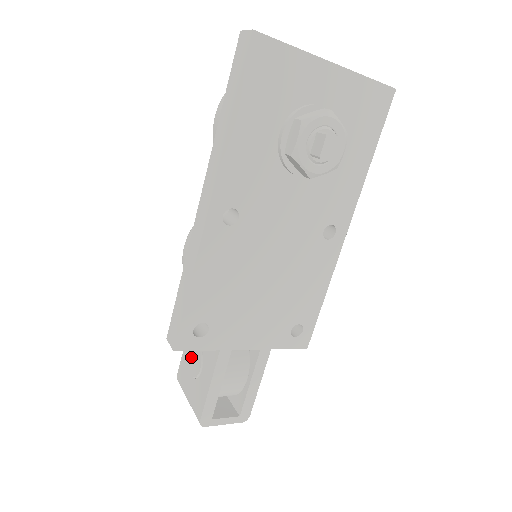
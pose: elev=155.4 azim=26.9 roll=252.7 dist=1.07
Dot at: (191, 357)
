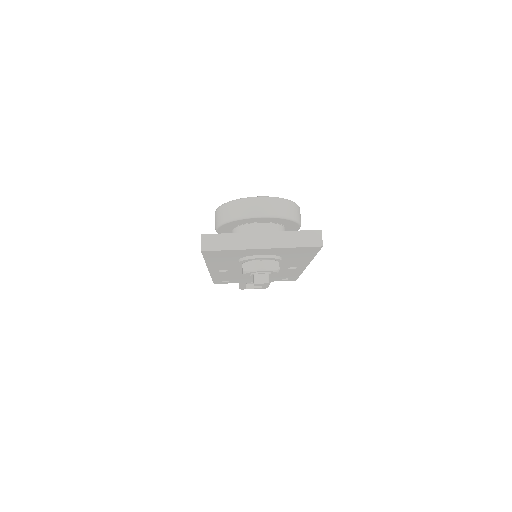
Dot at: occluded
